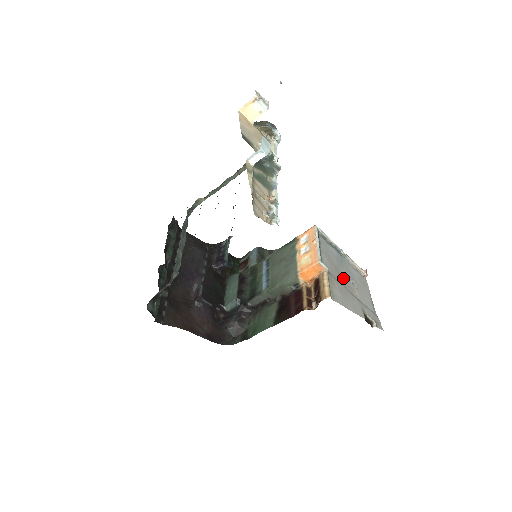
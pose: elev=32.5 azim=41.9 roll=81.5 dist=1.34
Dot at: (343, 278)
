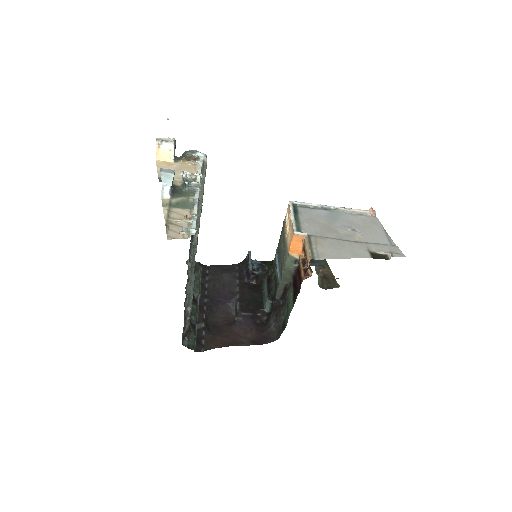
Dot at: (337, 231)
